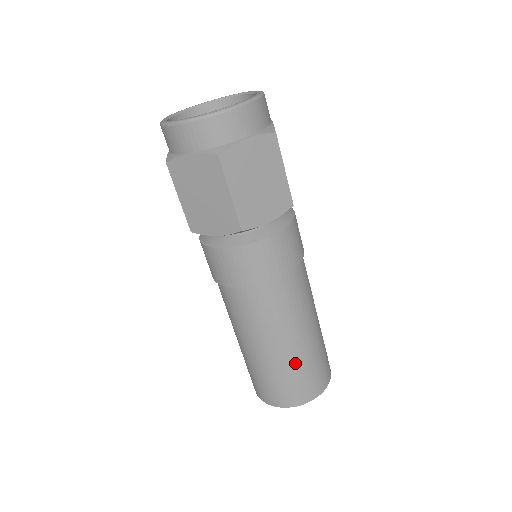
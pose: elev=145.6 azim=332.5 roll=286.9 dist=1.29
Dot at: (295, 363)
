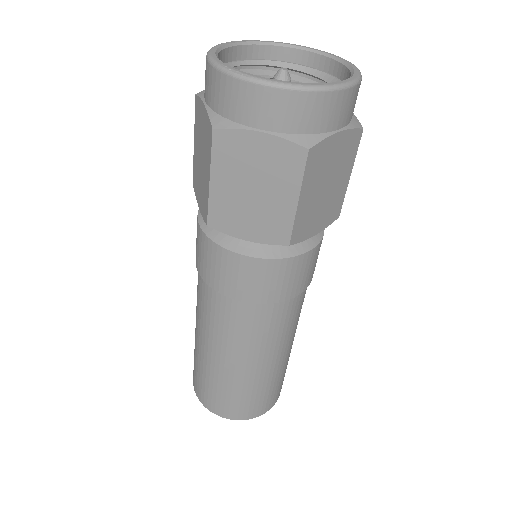
Dot at: (217, 377)
